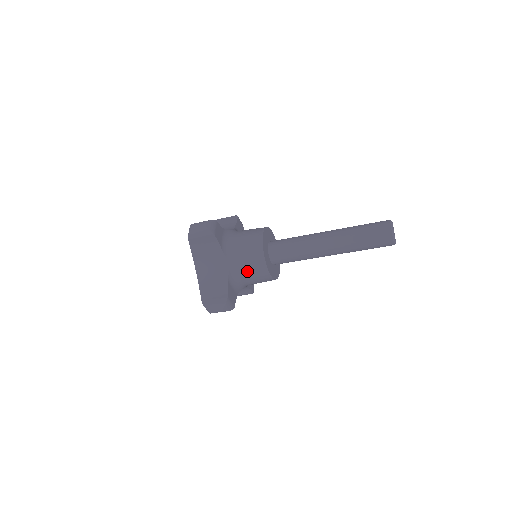
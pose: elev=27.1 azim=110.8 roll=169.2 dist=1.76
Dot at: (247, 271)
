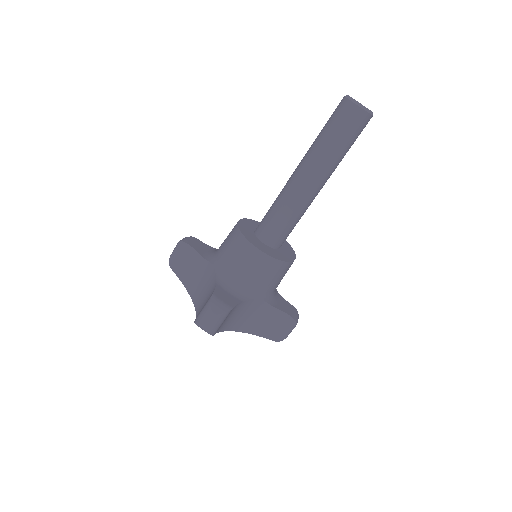
Dot at: (234, 262)
